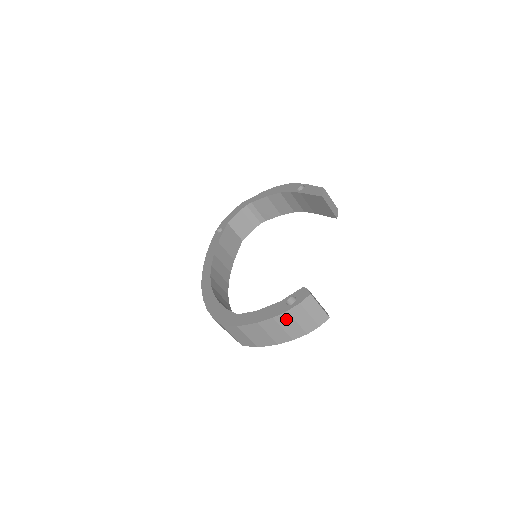
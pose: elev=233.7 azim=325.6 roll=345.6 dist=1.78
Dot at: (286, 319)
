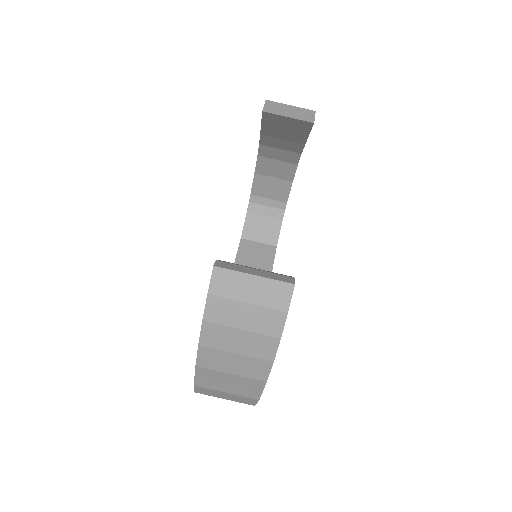
Dot at: (218, 335)
